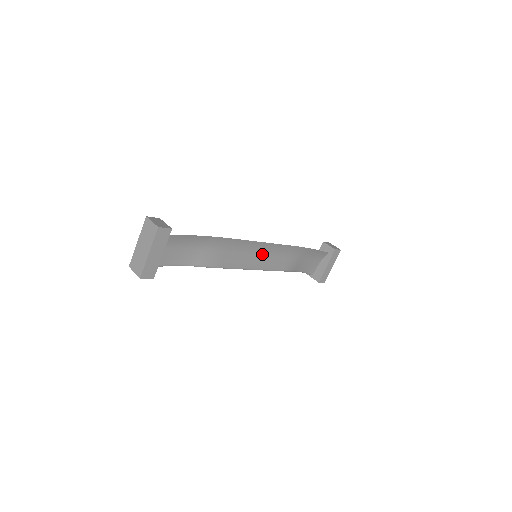
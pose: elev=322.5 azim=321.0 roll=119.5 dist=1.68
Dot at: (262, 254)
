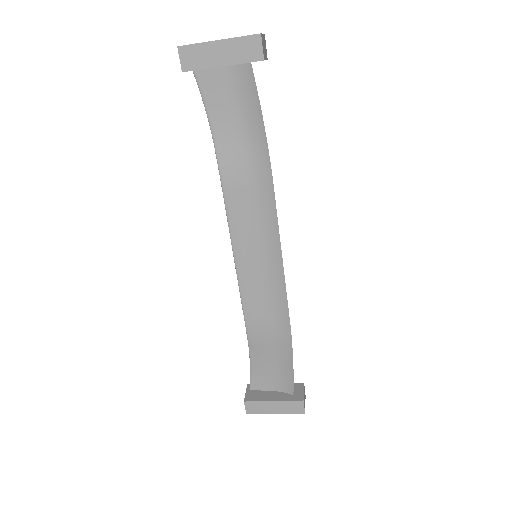
Dot at: (262, 263)
